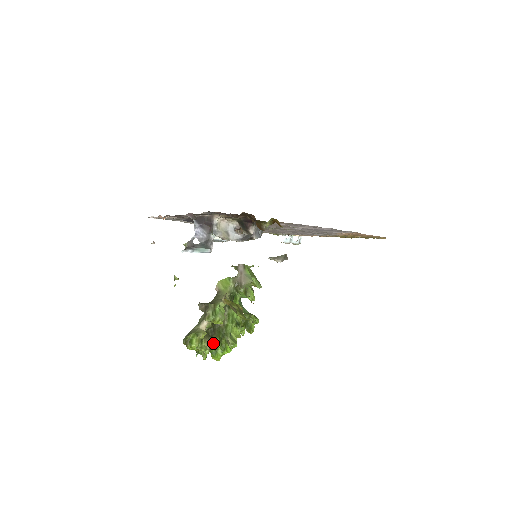
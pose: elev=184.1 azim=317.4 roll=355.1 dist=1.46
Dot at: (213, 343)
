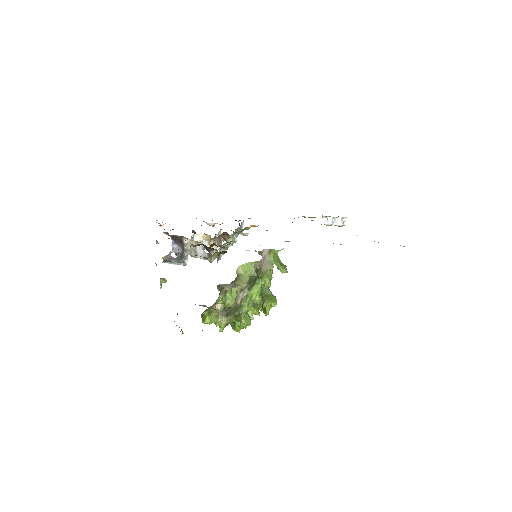
Dot at: (231, 318)
